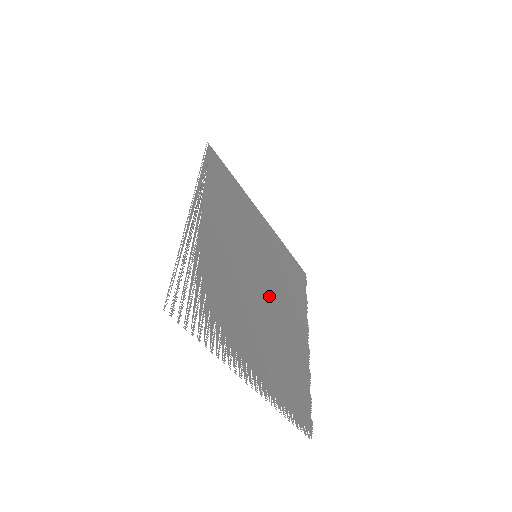
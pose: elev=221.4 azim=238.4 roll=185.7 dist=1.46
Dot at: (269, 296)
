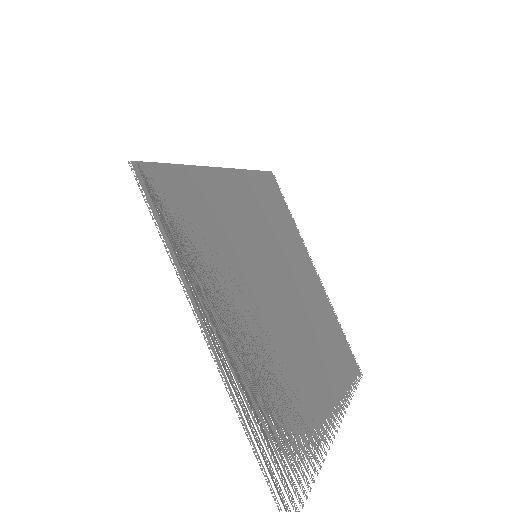
Dot at: (286, 287)
